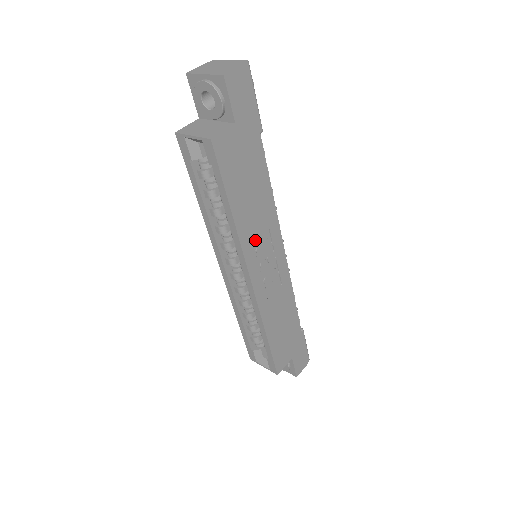
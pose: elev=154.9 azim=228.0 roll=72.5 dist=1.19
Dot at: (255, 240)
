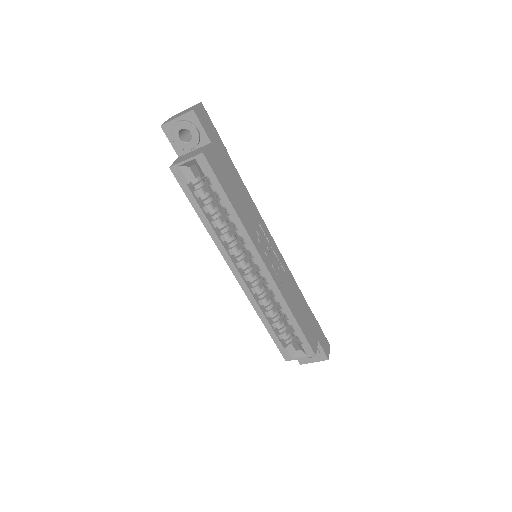
Dot at: (255, 232)
